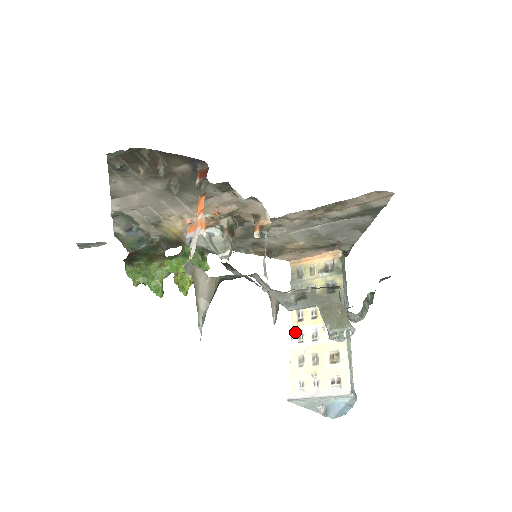
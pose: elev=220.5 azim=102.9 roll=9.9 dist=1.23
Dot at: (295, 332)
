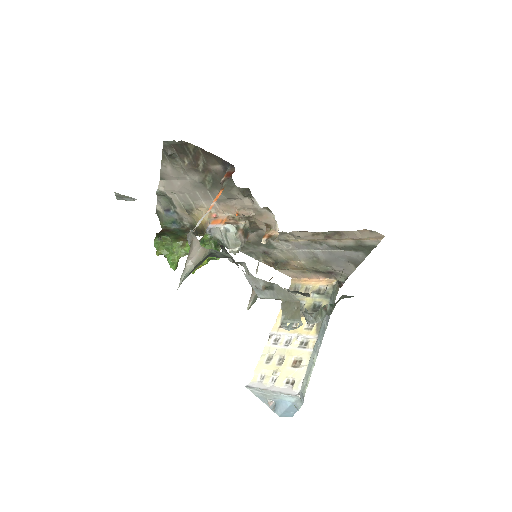
Dot at: (273, 335)
